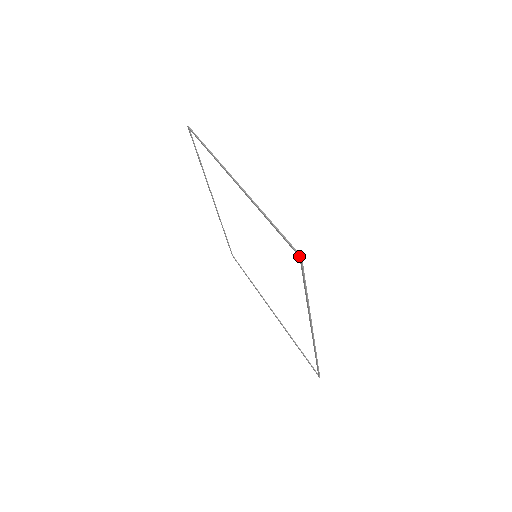
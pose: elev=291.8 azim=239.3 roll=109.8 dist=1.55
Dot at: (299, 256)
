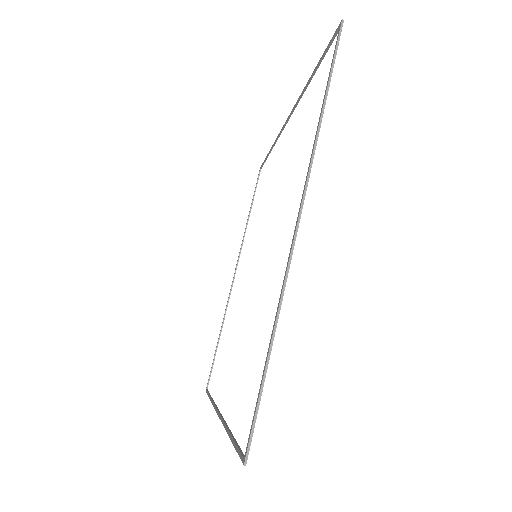
Dot at: (244, 459)
